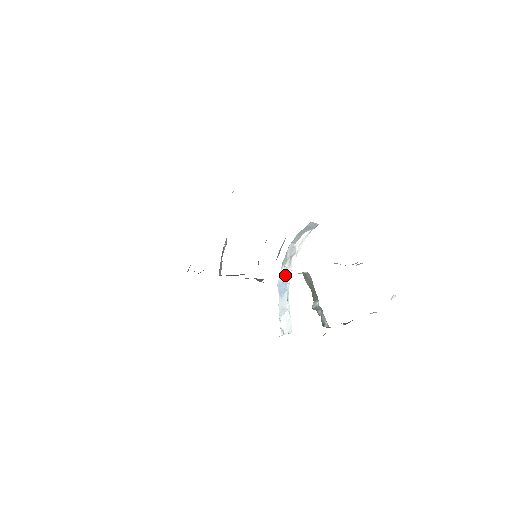
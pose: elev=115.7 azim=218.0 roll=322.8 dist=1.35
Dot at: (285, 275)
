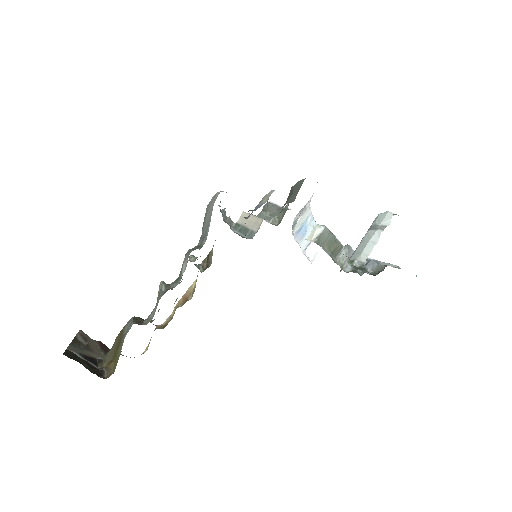
Dot at: (302, 221)
